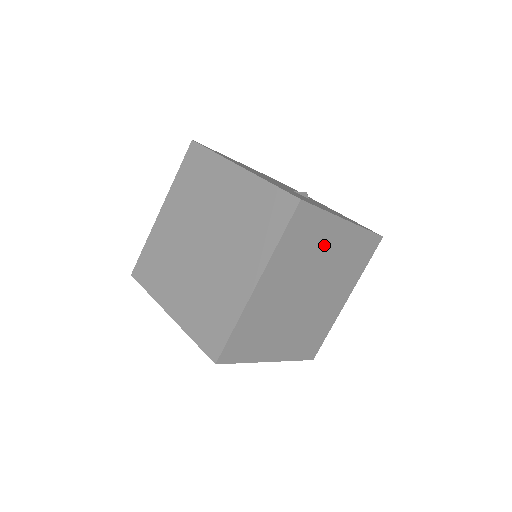
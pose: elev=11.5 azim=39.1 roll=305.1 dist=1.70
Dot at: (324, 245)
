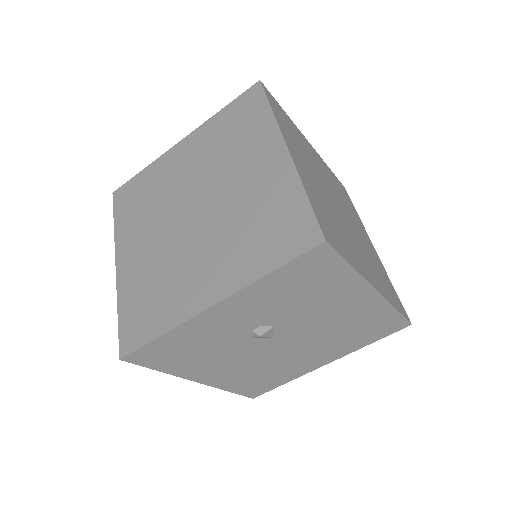
Dot at: (310, 153)
